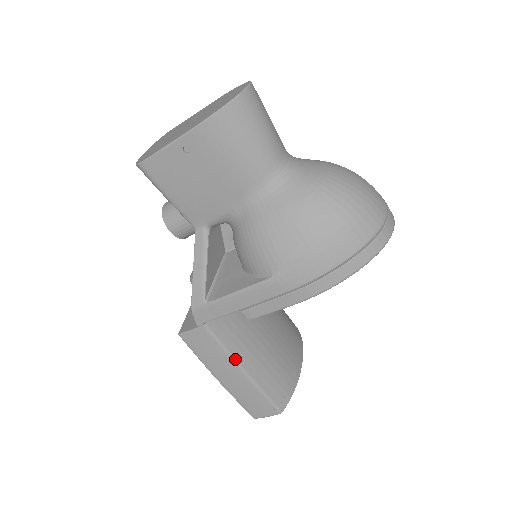
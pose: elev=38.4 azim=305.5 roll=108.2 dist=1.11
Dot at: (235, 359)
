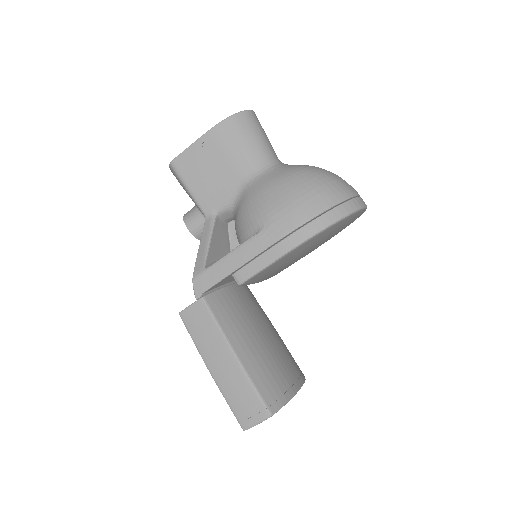
Dot at: (227, 338)
